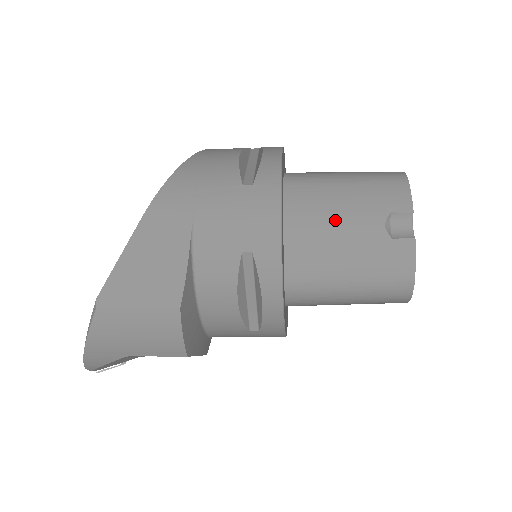
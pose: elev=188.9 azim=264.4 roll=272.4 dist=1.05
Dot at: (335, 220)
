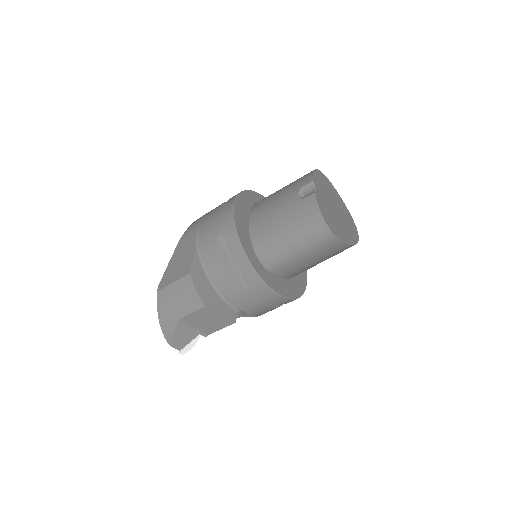
Dot at: (273, 206)
